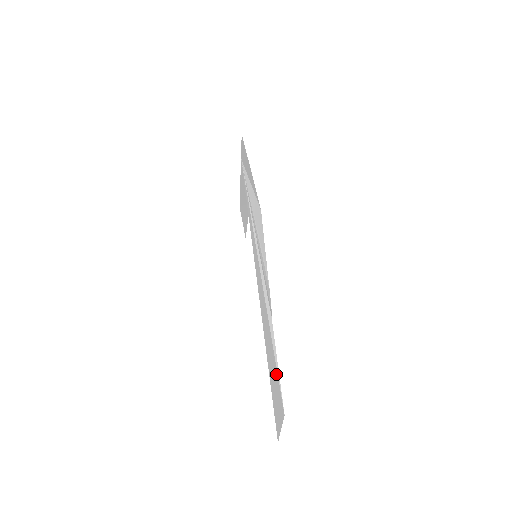
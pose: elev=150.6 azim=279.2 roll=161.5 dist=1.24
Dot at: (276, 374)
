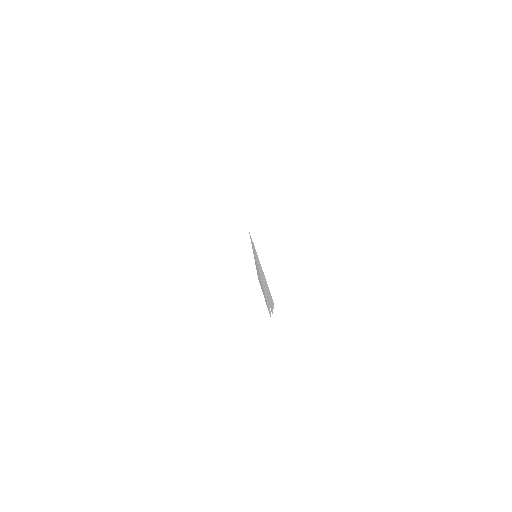
Dot at: occluded
